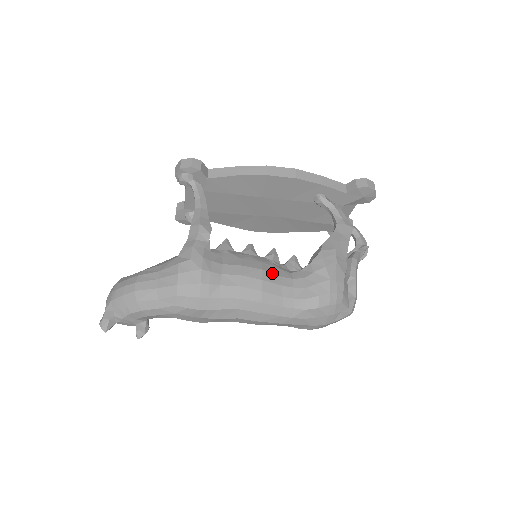
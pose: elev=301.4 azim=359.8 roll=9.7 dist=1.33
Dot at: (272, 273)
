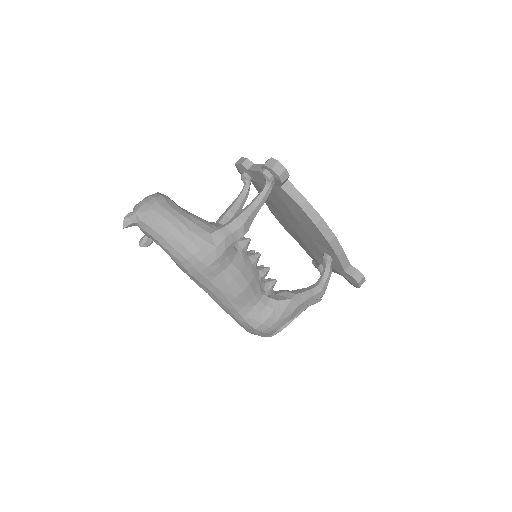
Dot at: (252, 290)
